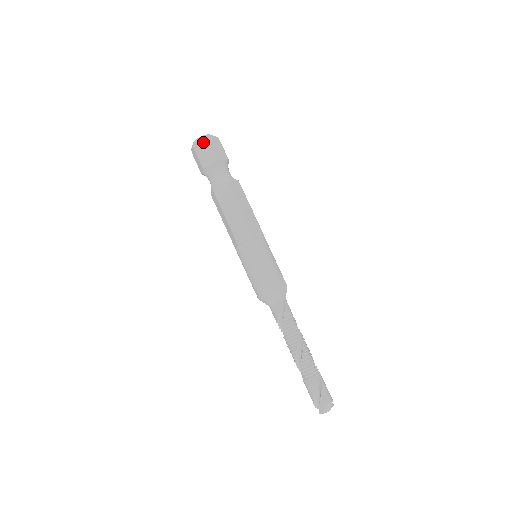
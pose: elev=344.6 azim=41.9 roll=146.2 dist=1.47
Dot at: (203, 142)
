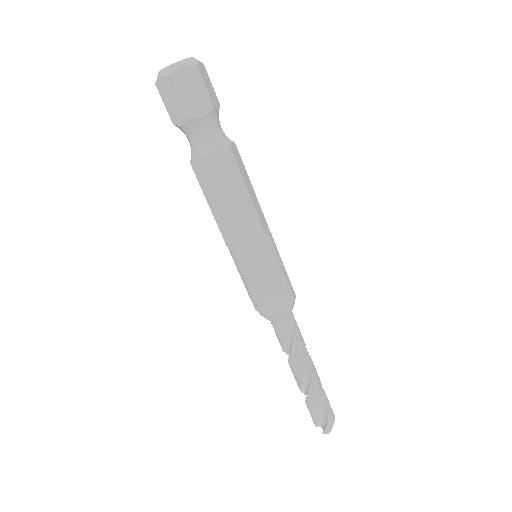
Dot at: (190, 72)
